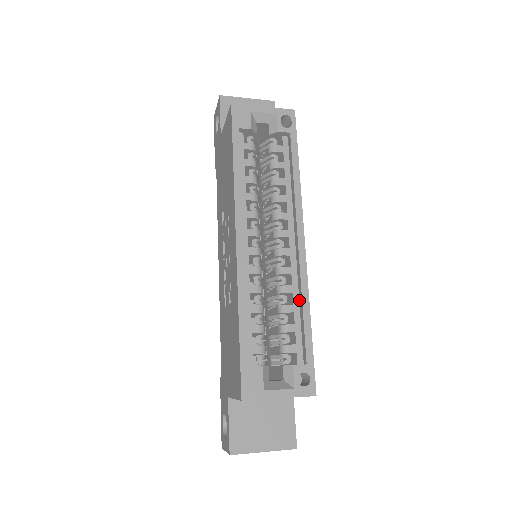
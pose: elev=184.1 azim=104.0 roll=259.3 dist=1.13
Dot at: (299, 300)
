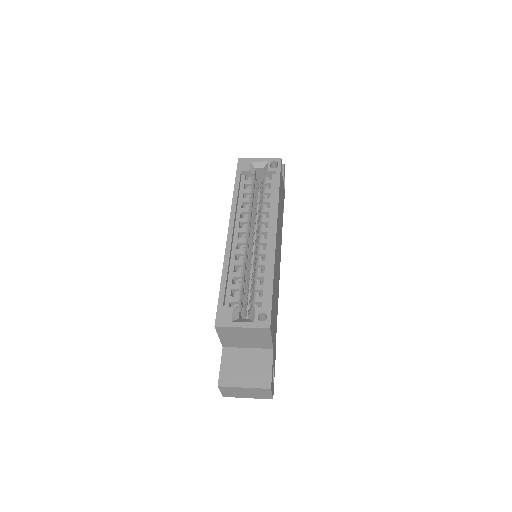
Dot at: occluded
